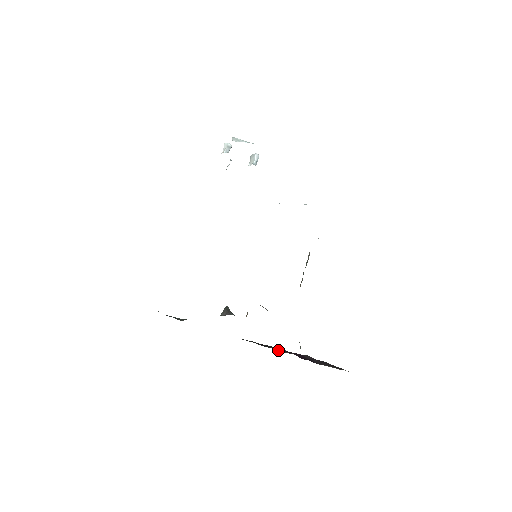
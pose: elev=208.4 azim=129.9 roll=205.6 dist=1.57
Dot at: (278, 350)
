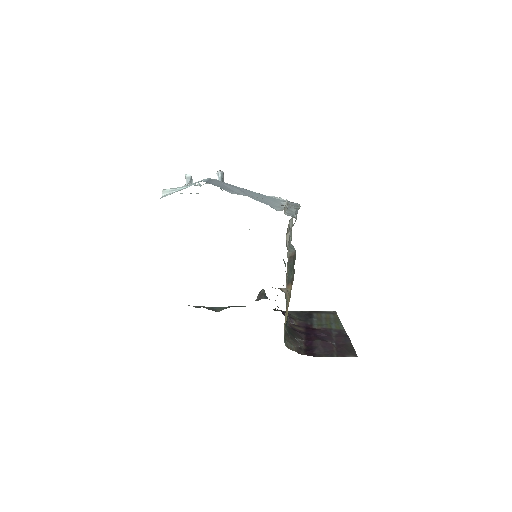
Dot at: (311, 325)
